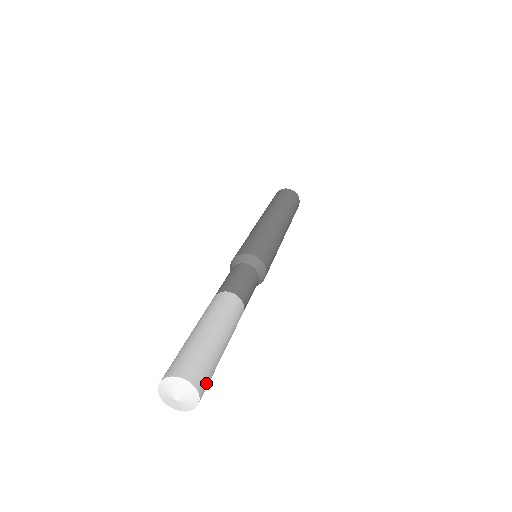
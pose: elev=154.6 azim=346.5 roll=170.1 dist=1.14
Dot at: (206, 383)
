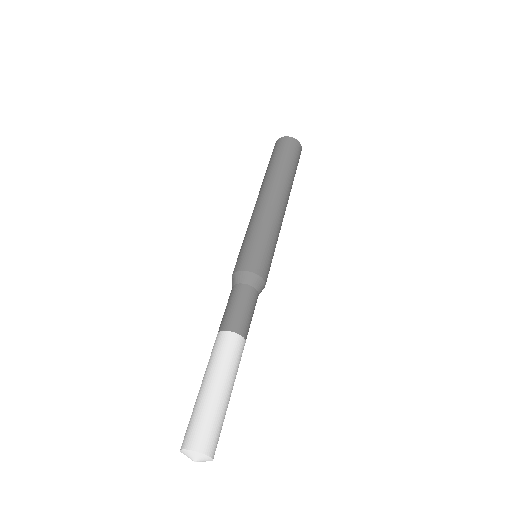
Dot at: (213, 440)
